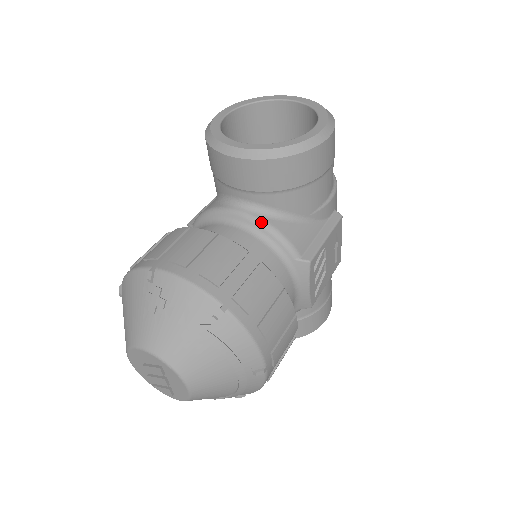
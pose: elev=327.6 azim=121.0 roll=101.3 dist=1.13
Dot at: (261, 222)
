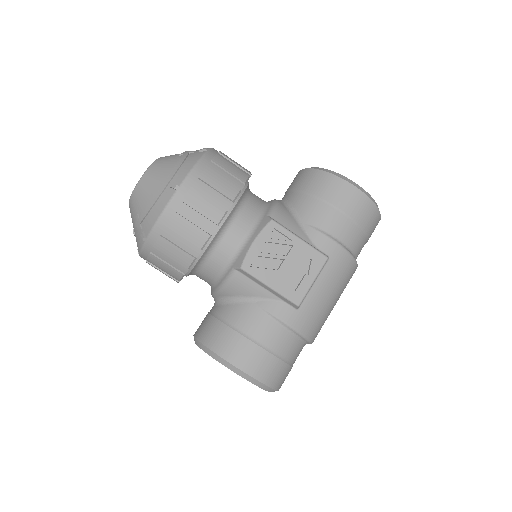
Dot at: (276, 200)
